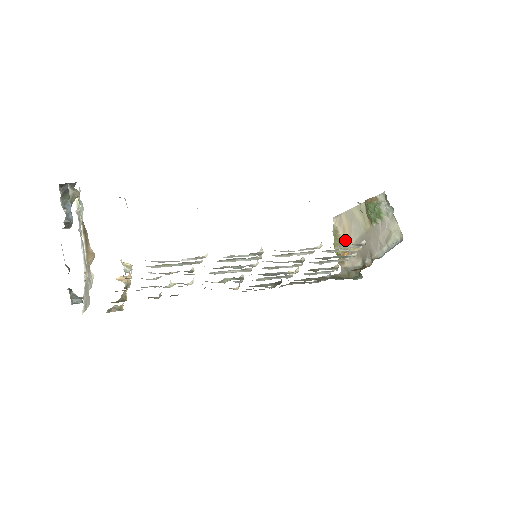
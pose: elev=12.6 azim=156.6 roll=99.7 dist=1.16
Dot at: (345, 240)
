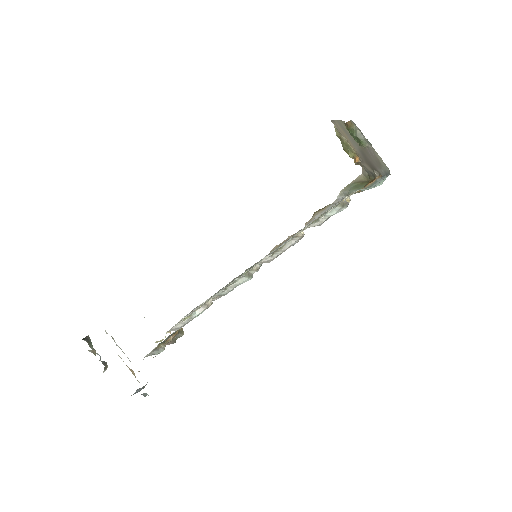
Dot at: (350, 146)
